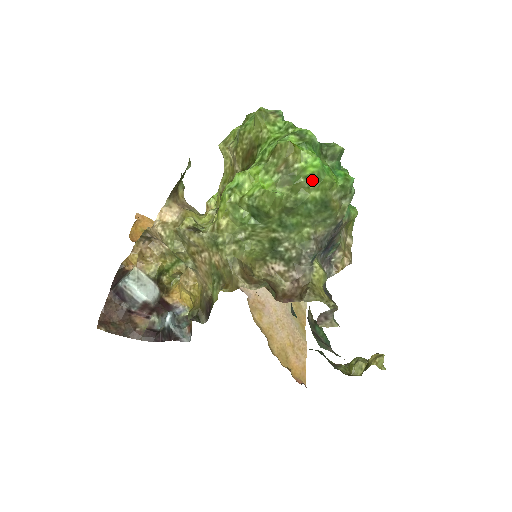
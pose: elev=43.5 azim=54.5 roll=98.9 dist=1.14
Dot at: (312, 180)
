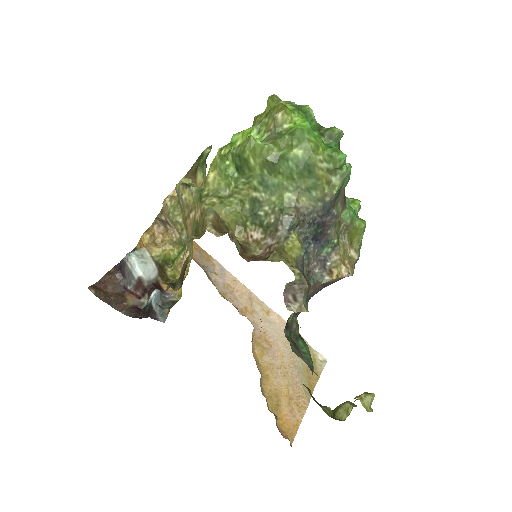
Dot at: (295, 136)
